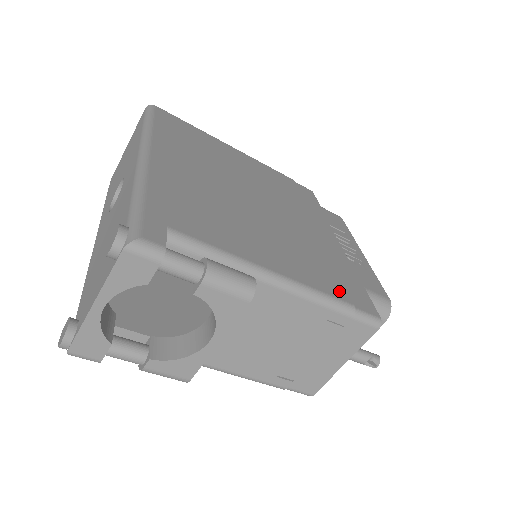
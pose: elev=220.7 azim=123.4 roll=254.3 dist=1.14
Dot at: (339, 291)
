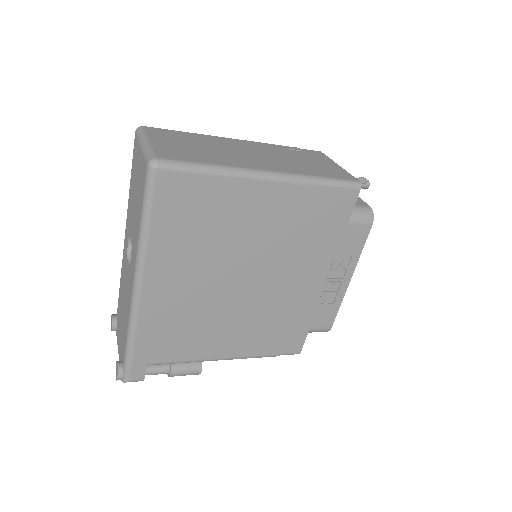
Dot at: (274, 348)
